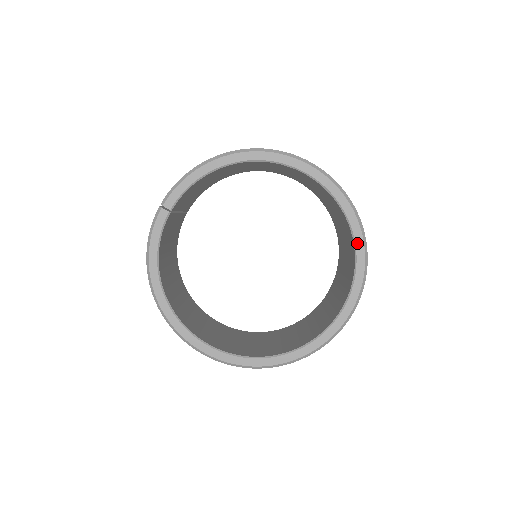
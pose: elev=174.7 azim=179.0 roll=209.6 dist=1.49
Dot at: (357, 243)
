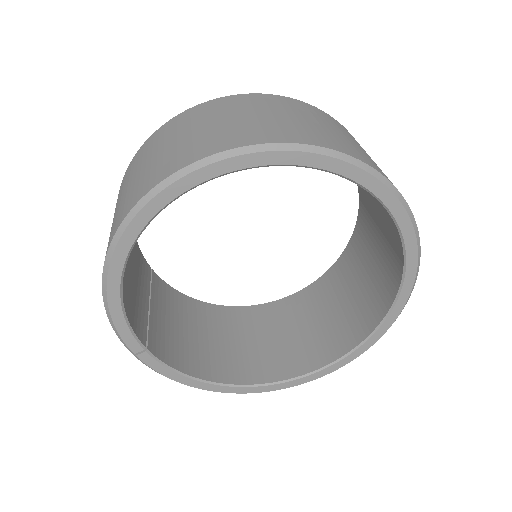
Dot at: (343, 173)
